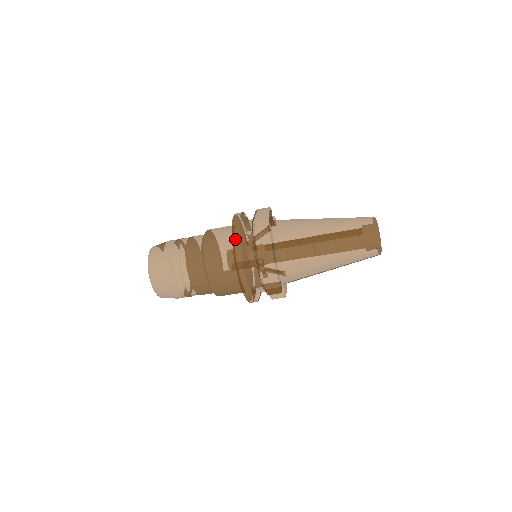
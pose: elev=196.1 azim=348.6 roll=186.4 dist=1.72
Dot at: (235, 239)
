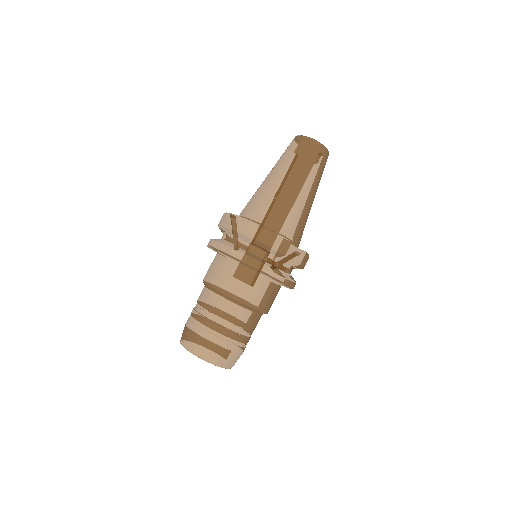
Dot at: (215, 246)
